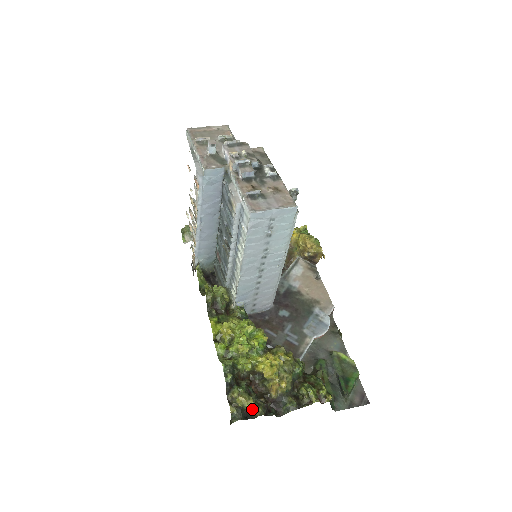
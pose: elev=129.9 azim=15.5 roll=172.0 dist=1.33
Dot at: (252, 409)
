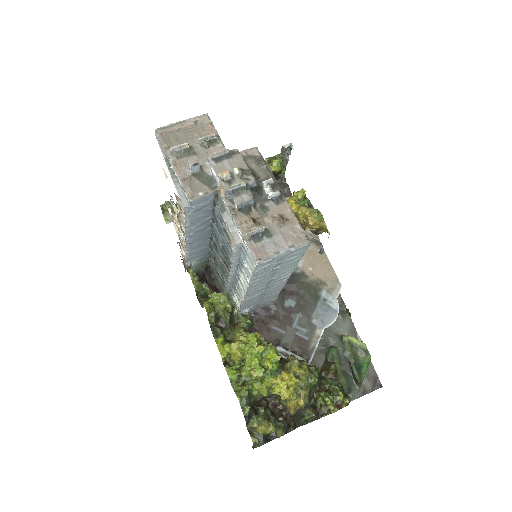
Dot at: occluded
